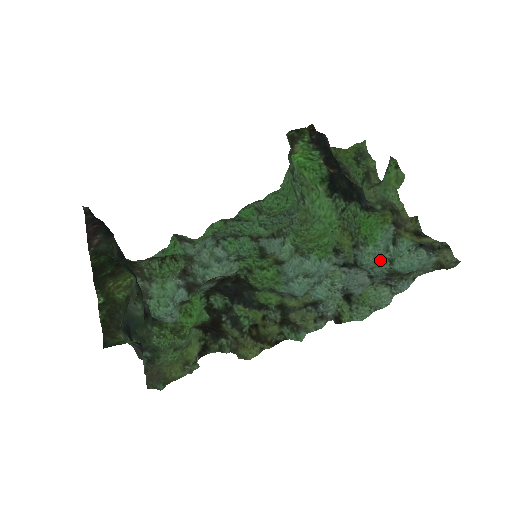
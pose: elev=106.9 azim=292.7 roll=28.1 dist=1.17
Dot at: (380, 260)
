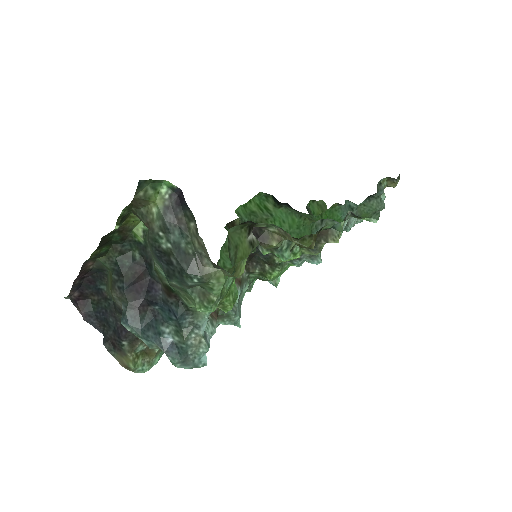
Dot at: occluded
